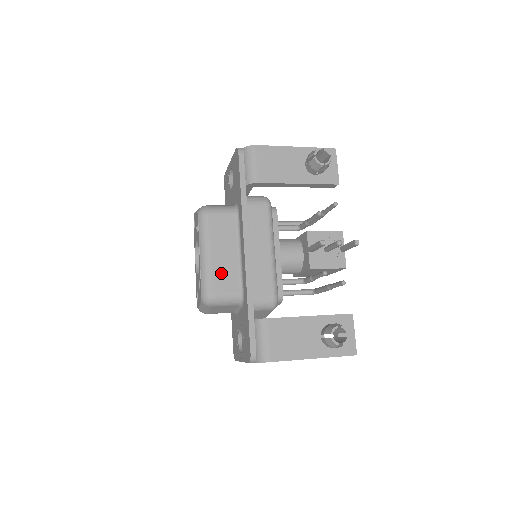
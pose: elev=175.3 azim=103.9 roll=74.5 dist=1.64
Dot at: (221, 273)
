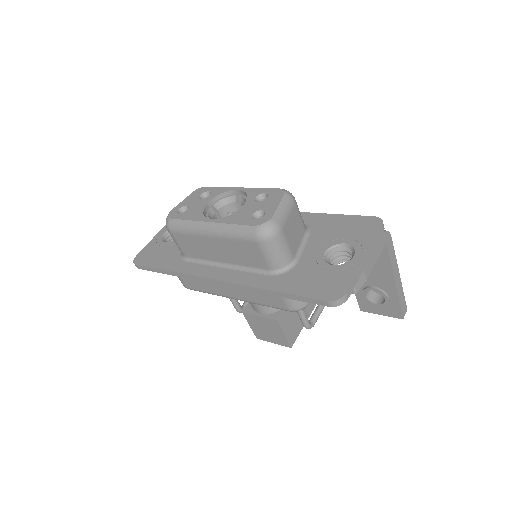
Dot at: occluded
